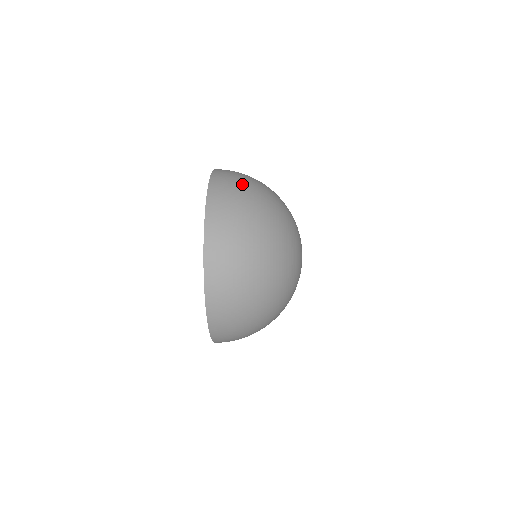
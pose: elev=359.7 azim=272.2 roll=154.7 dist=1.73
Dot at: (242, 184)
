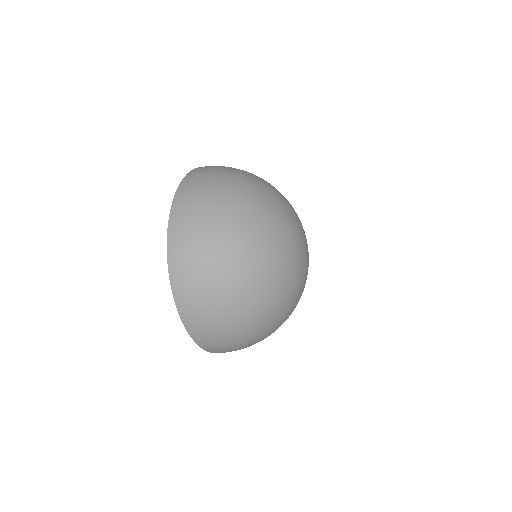
Dot at: occluded
